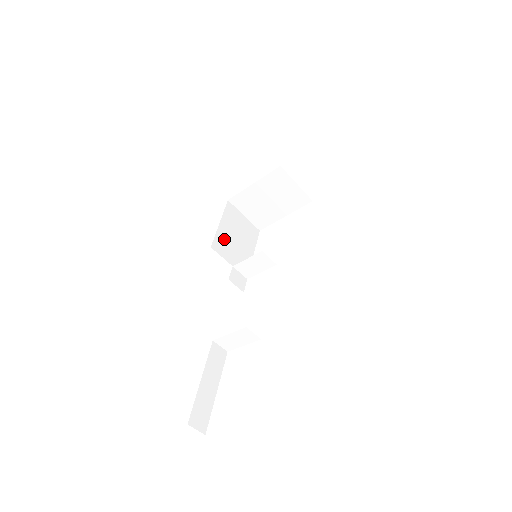
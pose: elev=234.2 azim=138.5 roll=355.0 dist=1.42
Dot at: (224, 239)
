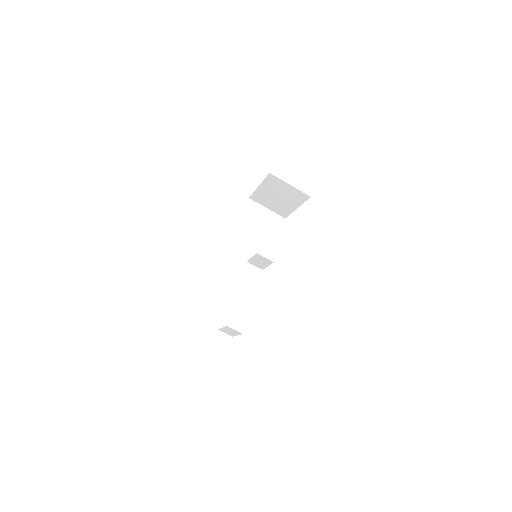
Dot at: (240, 238)
